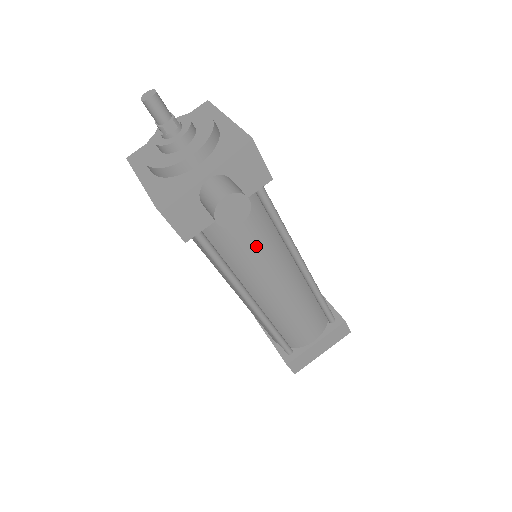
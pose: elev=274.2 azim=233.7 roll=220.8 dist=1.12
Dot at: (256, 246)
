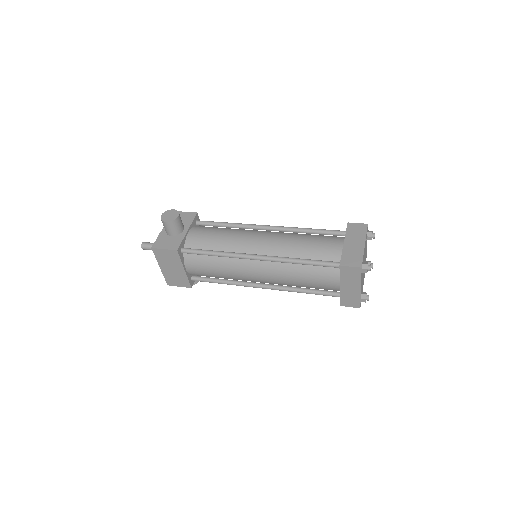
Dot at: (221, 234)
